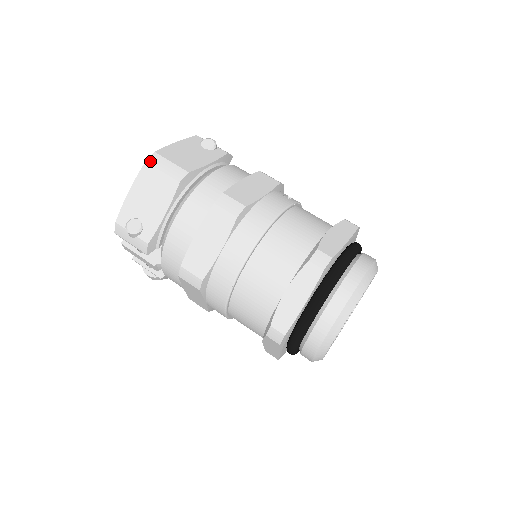
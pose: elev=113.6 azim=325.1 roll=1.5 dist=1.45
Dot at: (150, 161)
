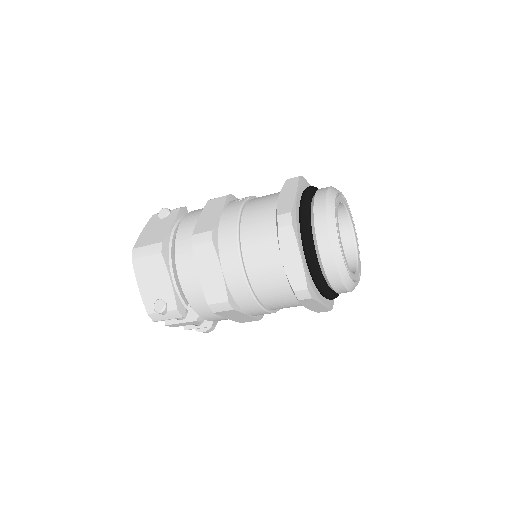
Dot at: (134, 257)
